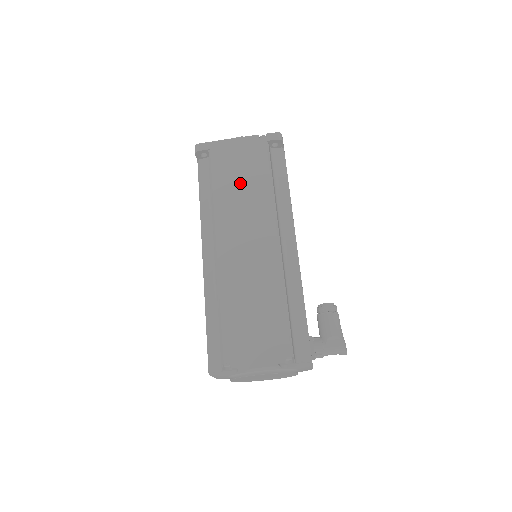
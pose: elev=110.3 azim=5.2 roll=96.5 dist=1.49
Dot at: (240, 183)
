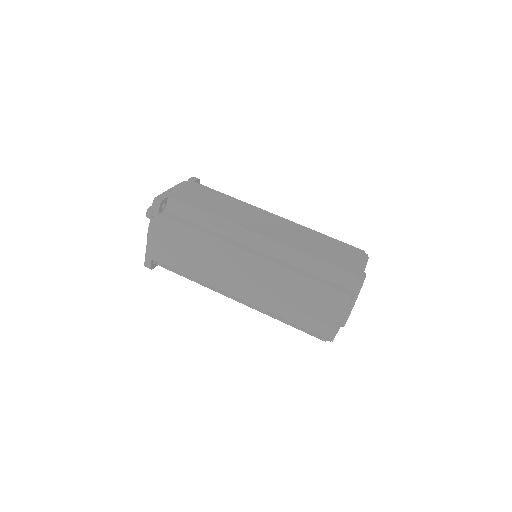
Dot at: (216, 203)
